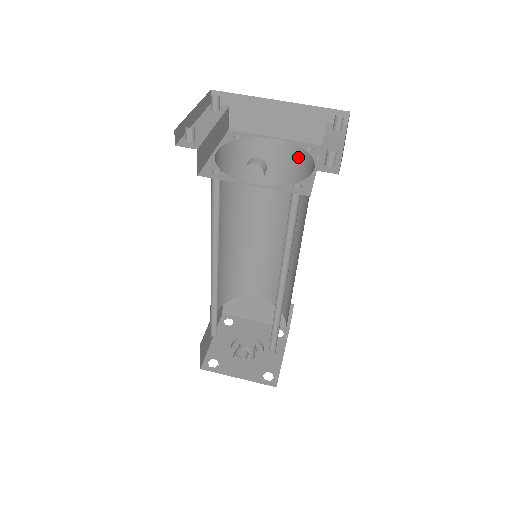
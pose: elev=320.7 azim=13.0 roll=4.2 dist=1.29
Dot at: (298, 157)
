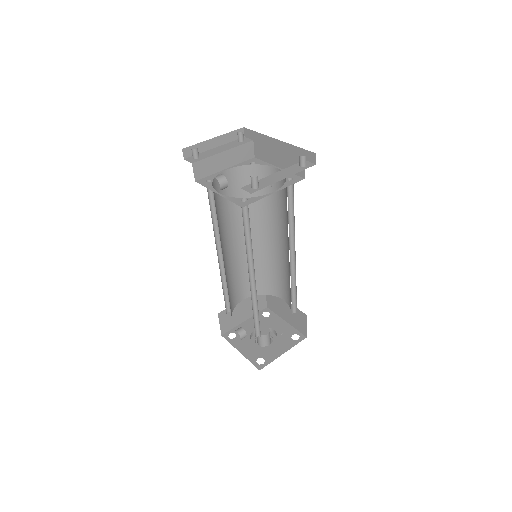
Dot at: occluded
